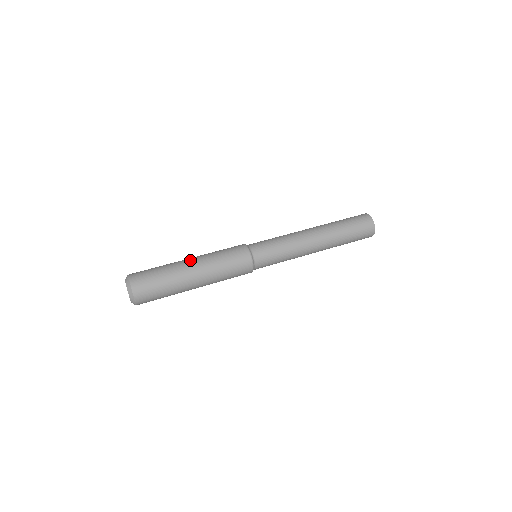
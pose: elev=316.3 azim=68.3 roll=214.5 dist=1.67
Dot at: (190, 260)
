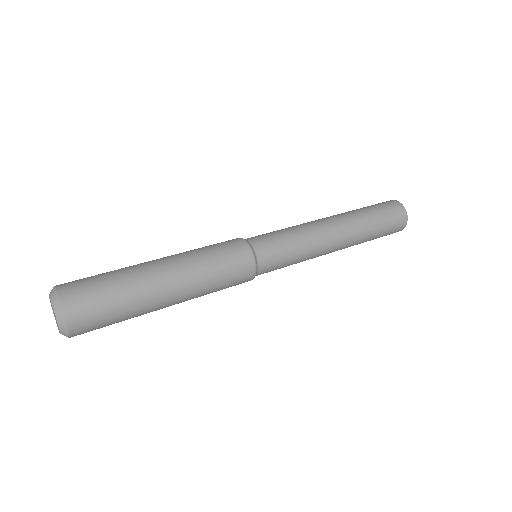
Dot at: (159, 260)
